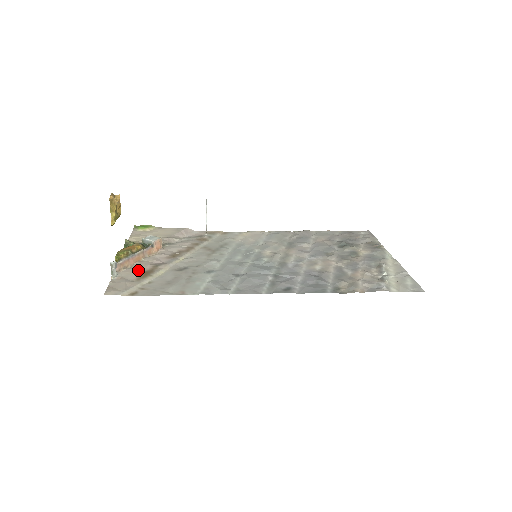
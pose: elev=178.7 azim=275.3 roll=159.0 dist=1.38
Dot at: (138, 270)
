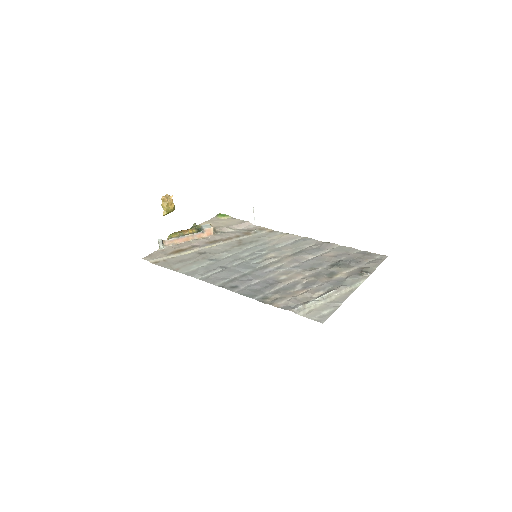
Dot at: (178, 247)
